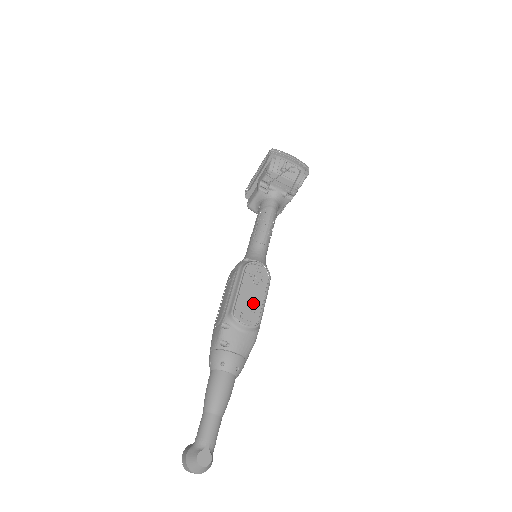
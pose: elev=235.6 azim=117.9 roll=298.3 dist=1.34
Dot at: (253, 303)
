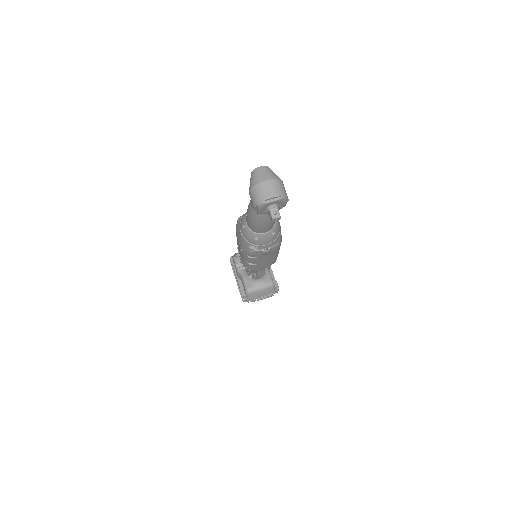
Dot at: occluded
